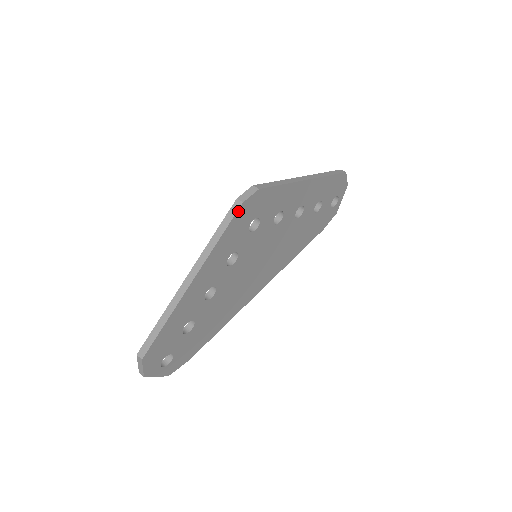
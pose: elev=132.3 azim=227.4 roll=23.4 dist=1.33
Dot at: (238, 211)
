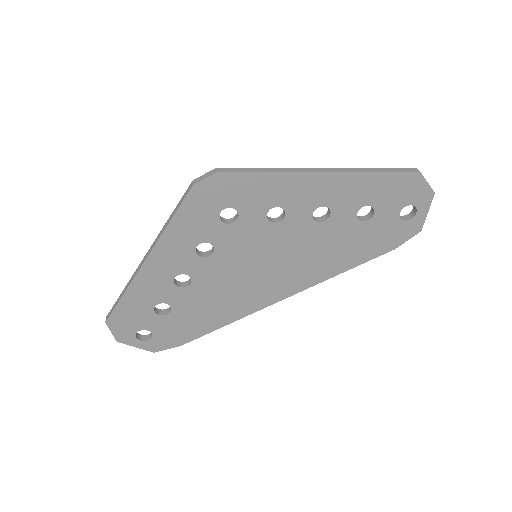
Dot at: (189, 194)
